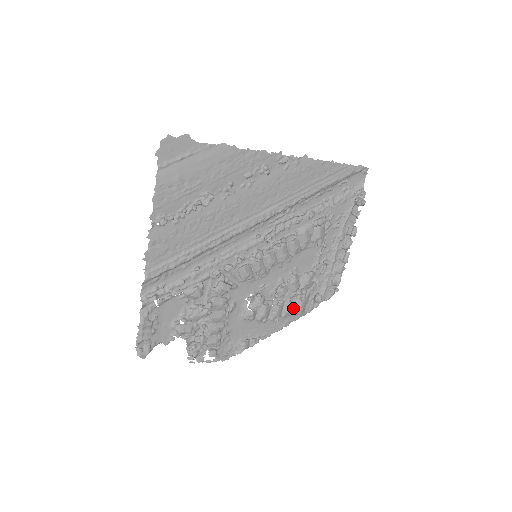
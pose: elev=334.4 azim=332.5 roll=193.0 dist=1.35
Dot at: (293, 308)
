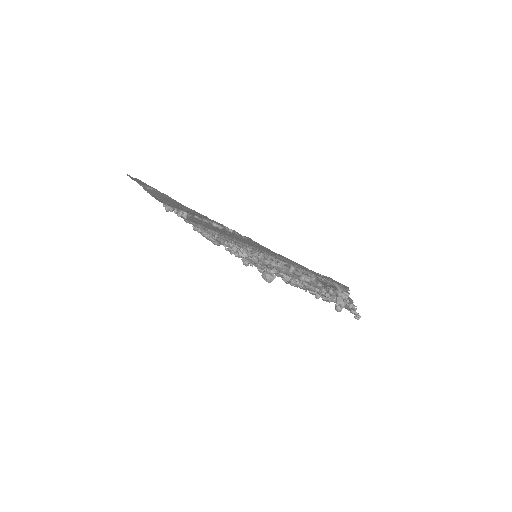
Dot at: occluded
